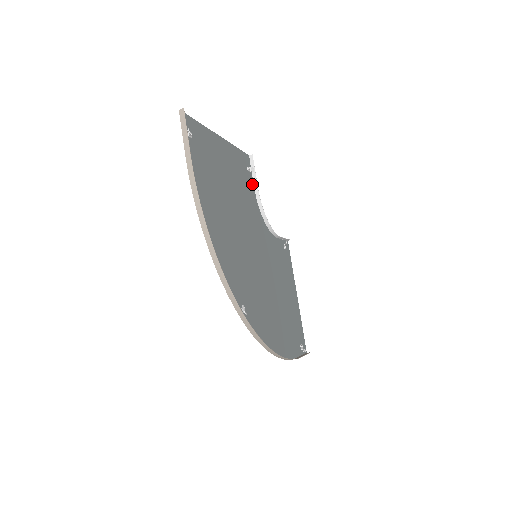
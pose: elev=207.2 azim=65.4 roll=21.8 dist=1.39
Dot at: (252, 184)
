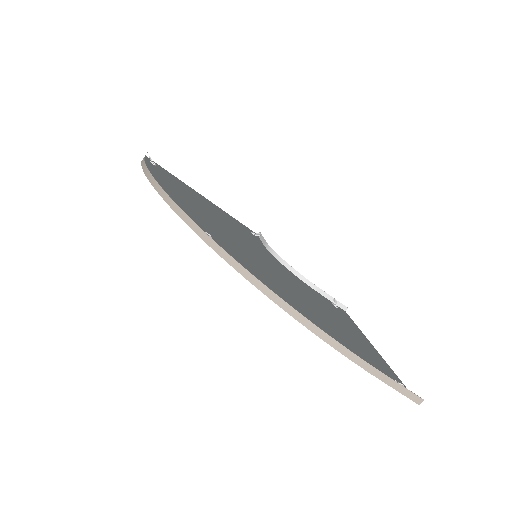
Dot at: (260, 242)
